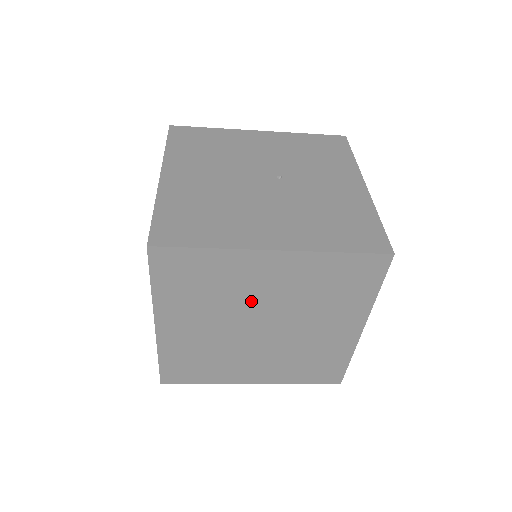
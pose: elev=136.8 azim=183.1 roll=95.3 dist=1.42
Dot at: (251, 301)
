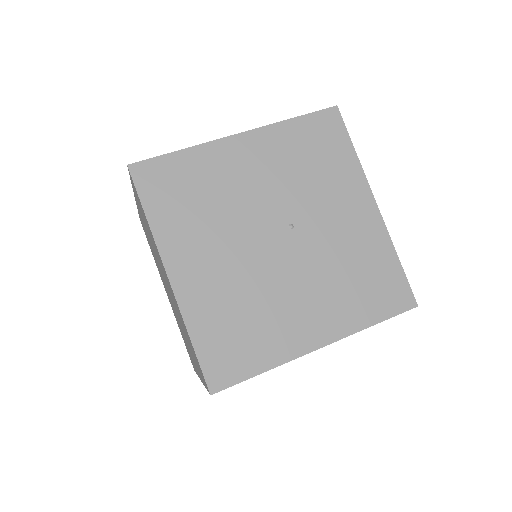
Dot at: occluded
